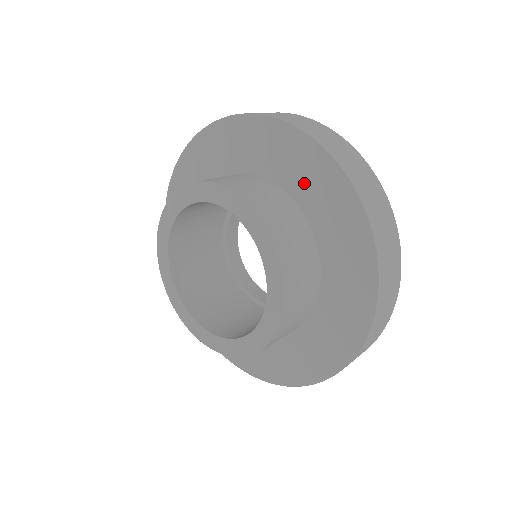
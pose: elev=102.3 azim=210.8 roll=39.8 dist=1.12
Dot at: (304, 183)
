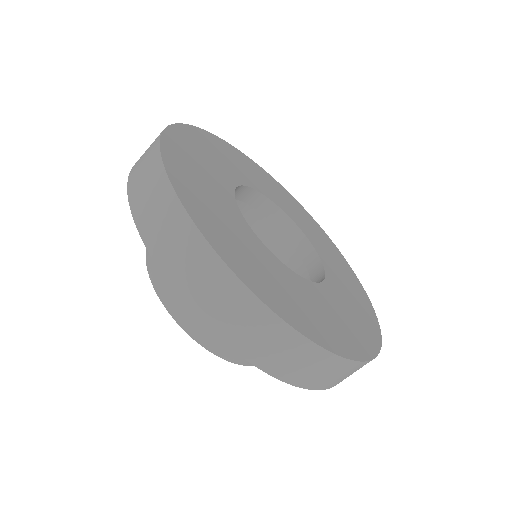
Dot at: occluded
